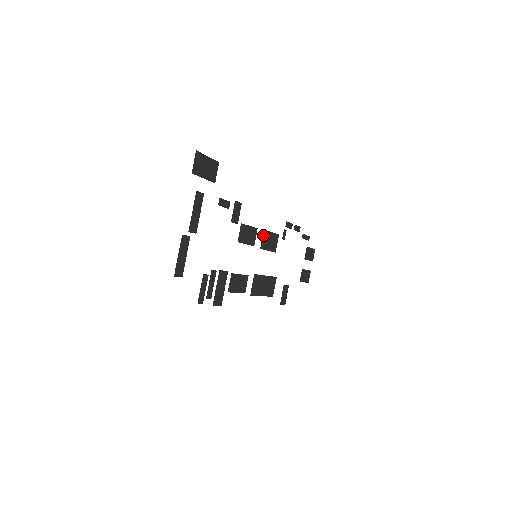
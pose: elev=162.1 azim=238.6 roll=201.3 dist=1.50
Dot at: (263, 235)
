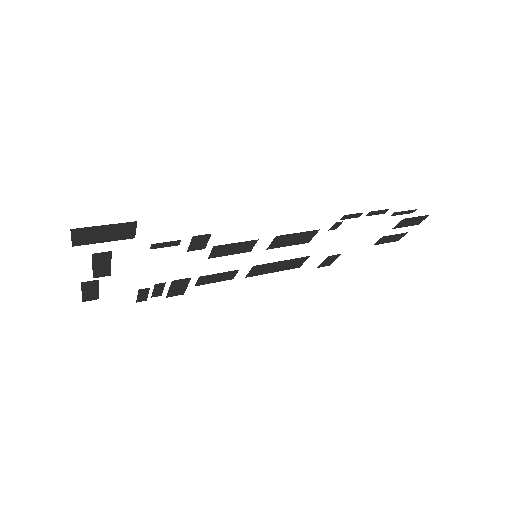
Dot at: (275, 239)
